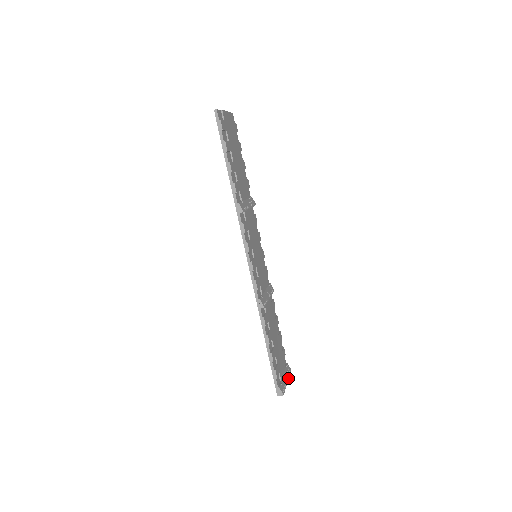
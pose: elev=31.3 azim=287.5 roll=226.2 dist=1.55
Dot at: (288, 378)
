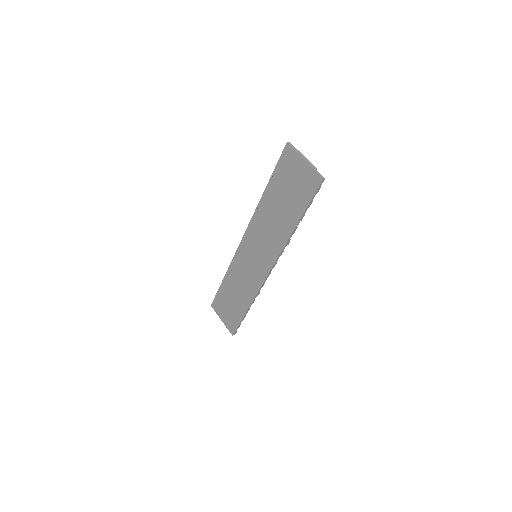
Dot at: occluded
